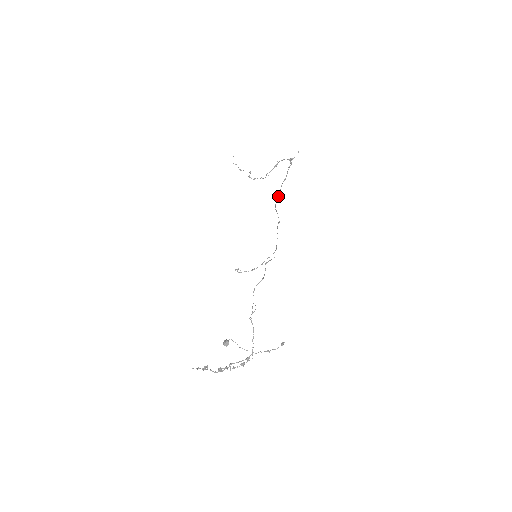
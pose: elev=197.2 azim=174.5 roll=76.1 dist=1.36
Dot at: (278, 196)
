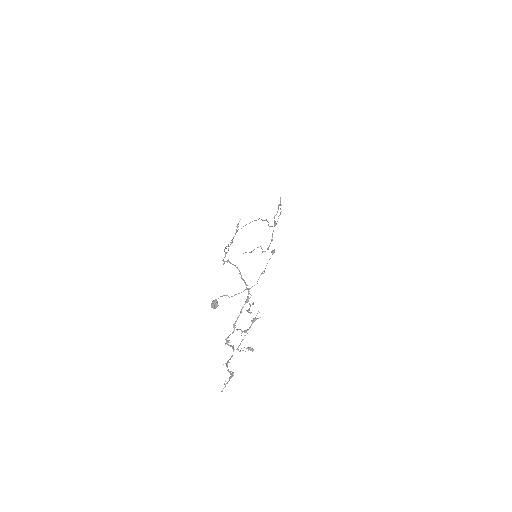
Dot at: occluded
